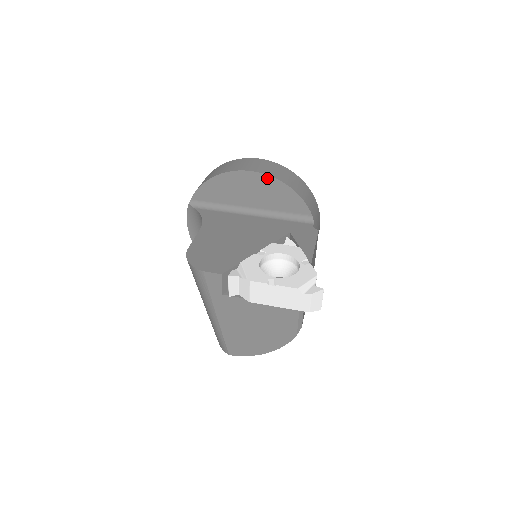
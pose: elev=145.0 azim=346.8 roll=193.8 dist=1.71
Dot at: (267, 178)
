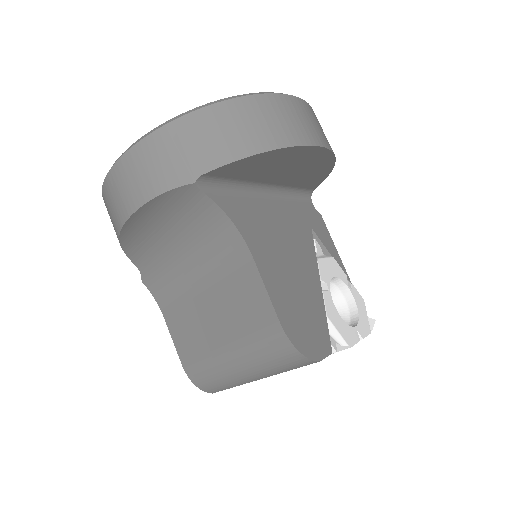
Dot at: (329, 156)
